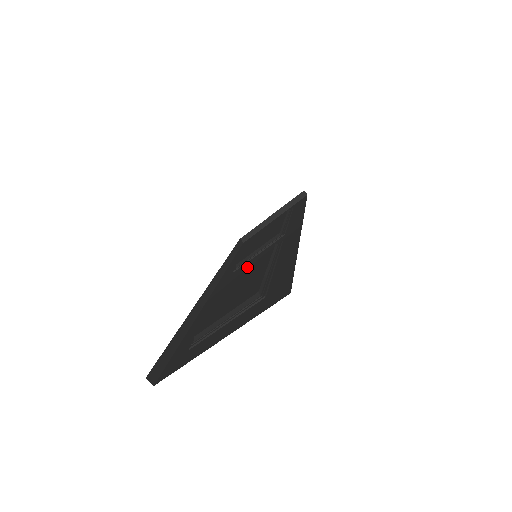
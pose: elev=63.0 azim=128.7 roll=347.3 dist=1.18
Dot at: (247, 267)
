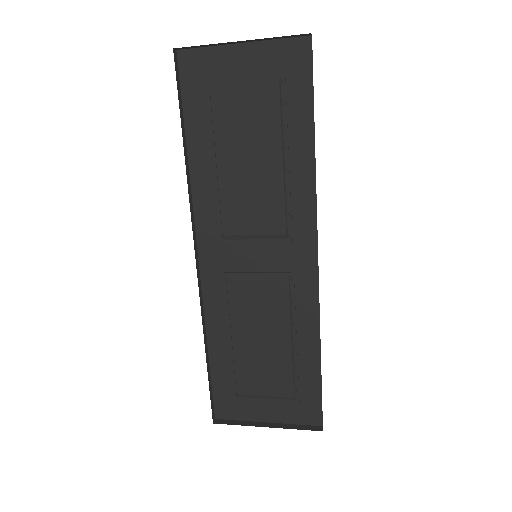
Dot at: (256, 296)
